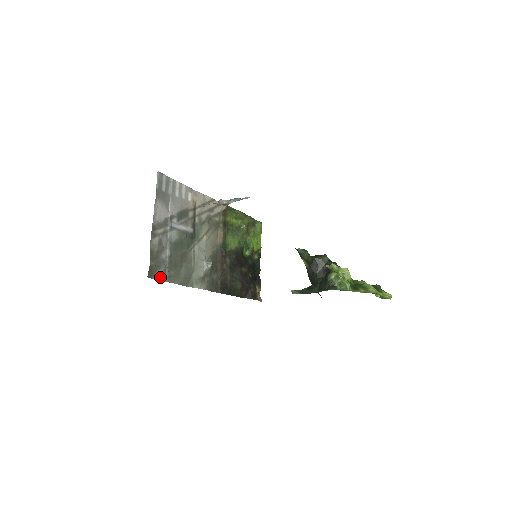
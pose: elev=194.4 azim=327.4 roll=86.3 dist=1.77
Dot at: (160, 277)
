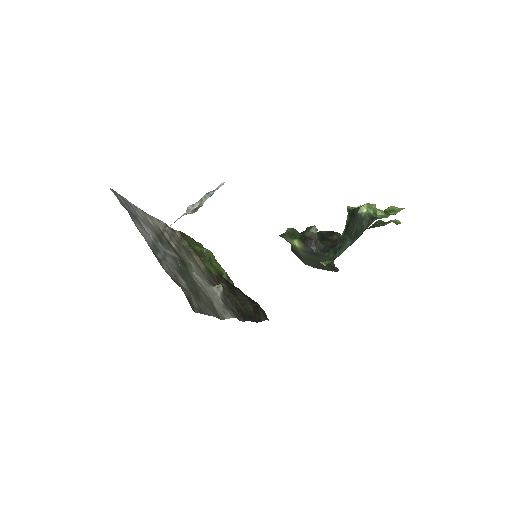
Dot at: (199, 310)
